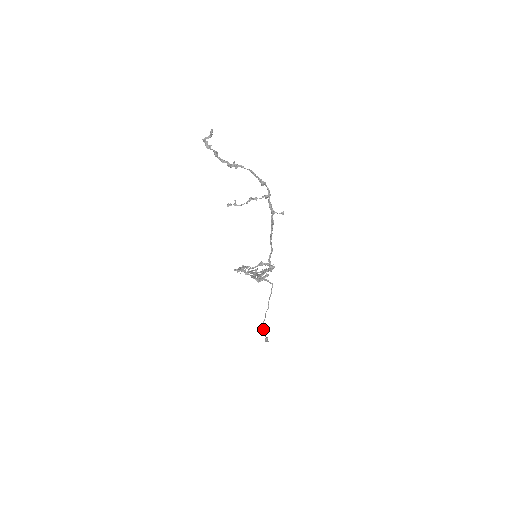
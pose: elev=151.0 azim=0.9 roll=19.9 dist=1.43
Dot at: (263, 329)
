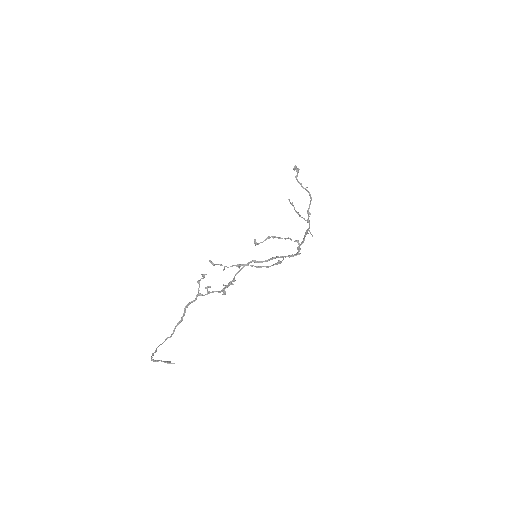
Dot at: occluded
